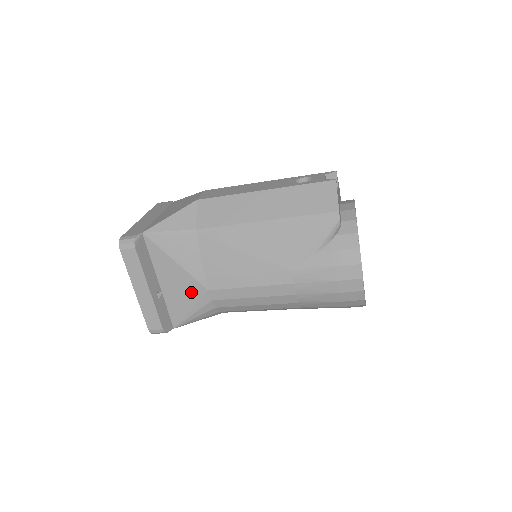
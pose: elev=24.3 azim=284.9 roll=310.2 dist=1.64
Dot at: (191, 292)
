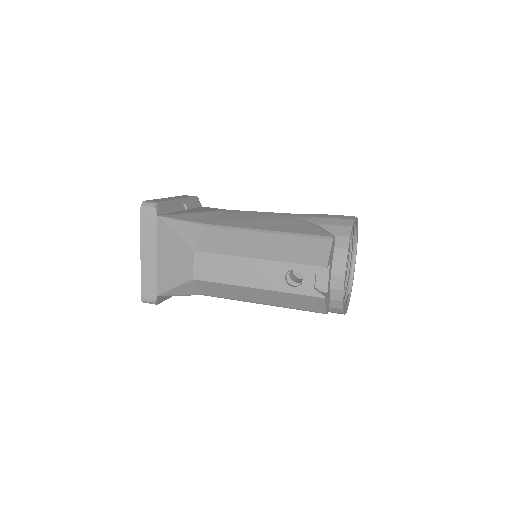
Dot at: occluded
